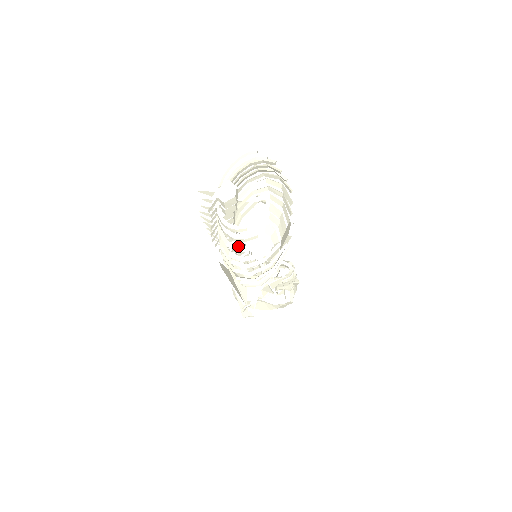
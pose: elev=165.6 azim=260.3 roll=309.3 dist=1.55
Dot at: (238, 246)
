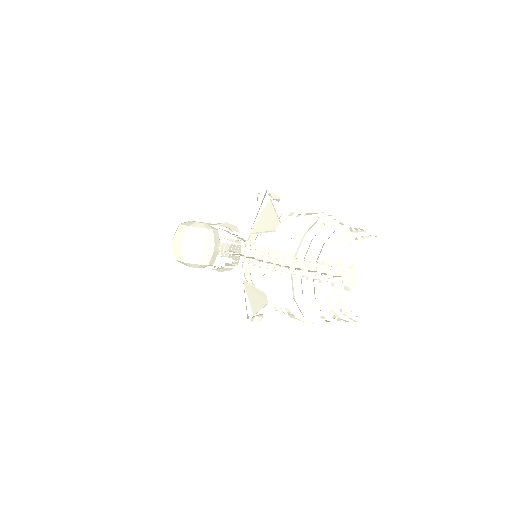
Dot at: occluded
